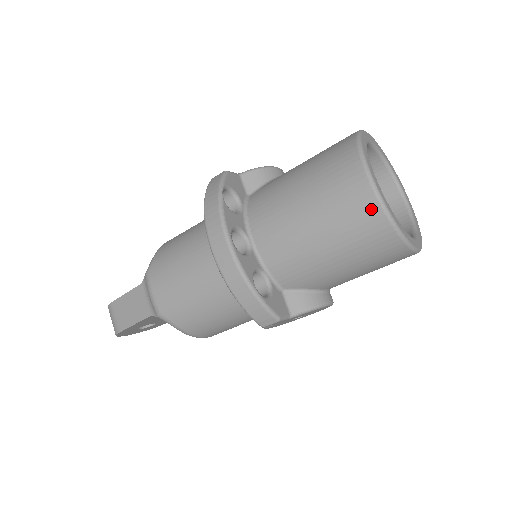
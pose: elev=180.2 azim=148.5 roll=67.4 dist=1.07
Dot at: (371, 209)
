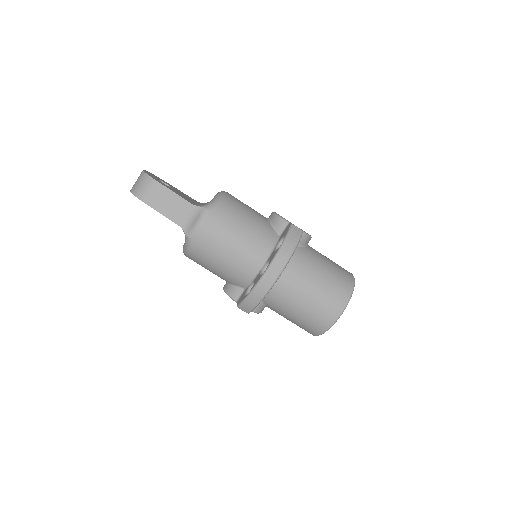
Dot at: (328, 322)
